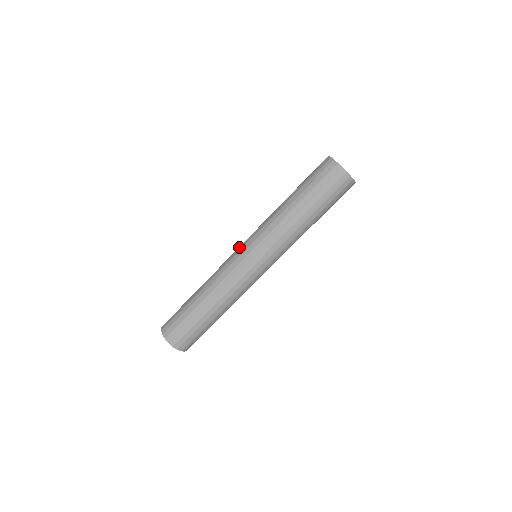
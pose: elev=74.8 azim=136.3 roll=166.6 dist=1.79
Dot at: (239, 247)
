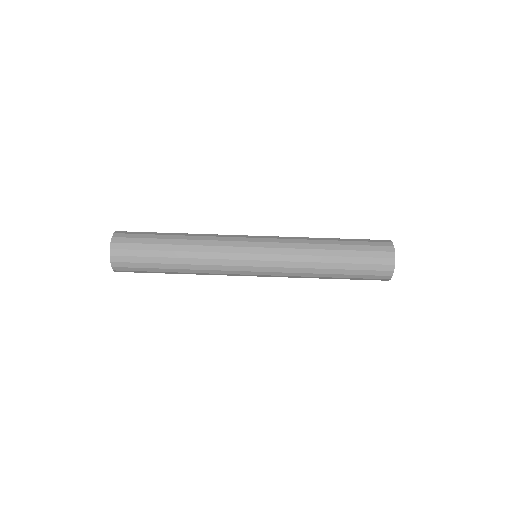
Dot at: occluded
